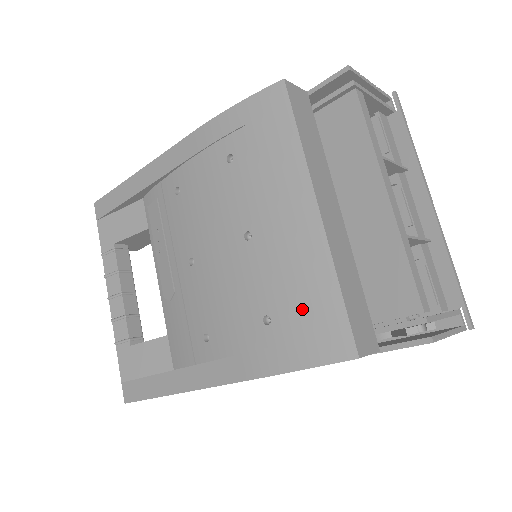
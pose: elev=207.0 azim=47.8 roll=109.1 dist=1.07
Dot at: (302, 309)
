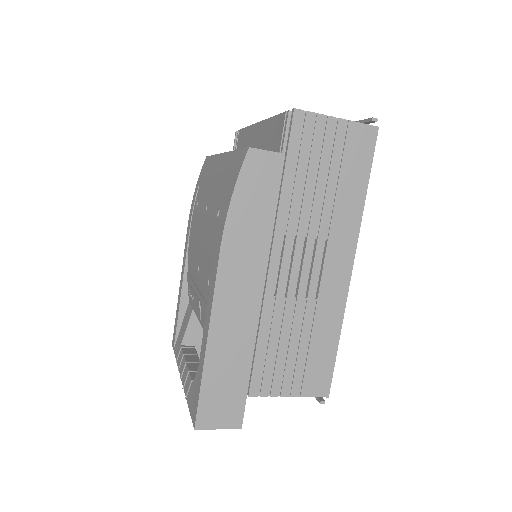
Dot at: (226, 181)
